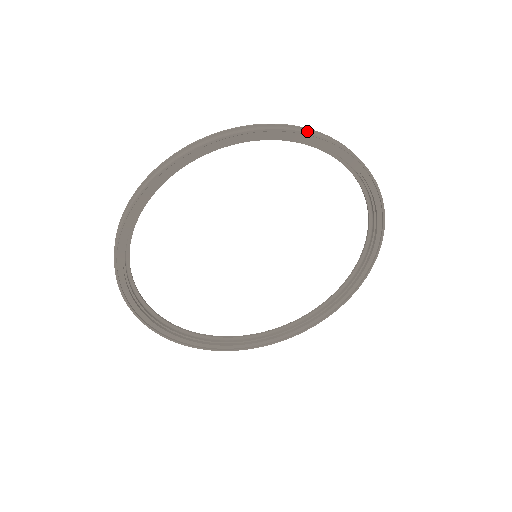
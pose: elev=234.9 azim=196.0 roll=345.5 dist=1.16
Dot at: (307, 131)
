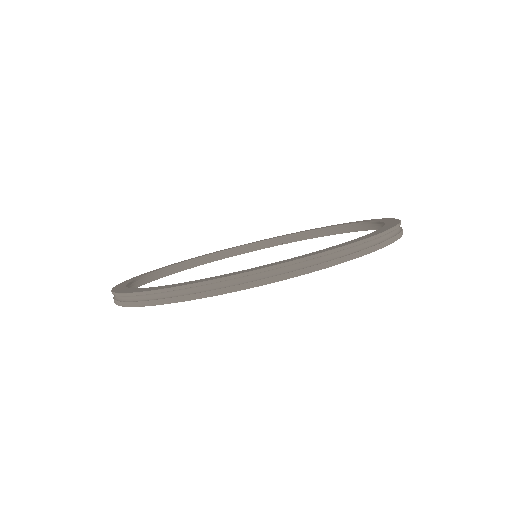
Dot at: (320, 267)
